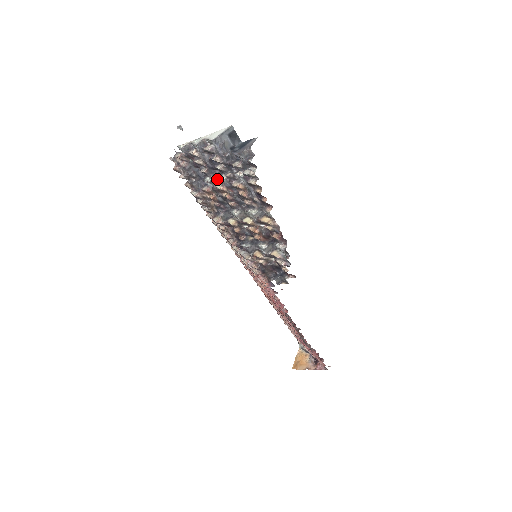
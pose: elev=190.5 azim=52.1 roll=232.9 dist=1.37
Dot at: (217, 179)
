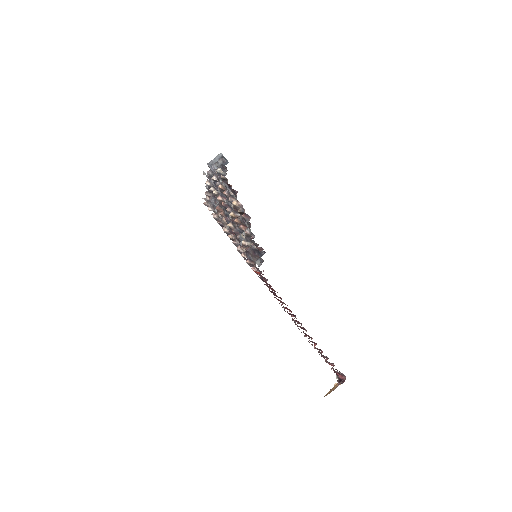
Dot at: (213, 191)
